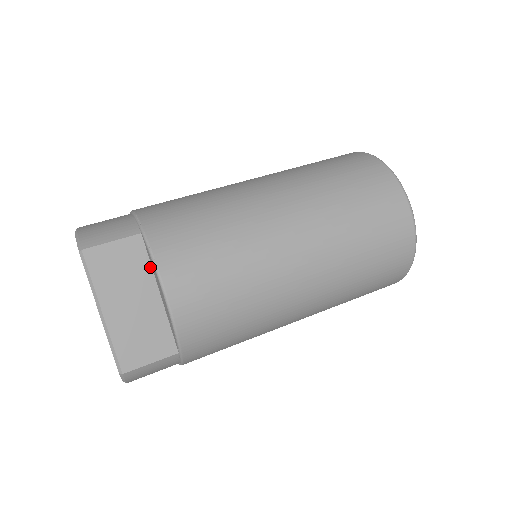
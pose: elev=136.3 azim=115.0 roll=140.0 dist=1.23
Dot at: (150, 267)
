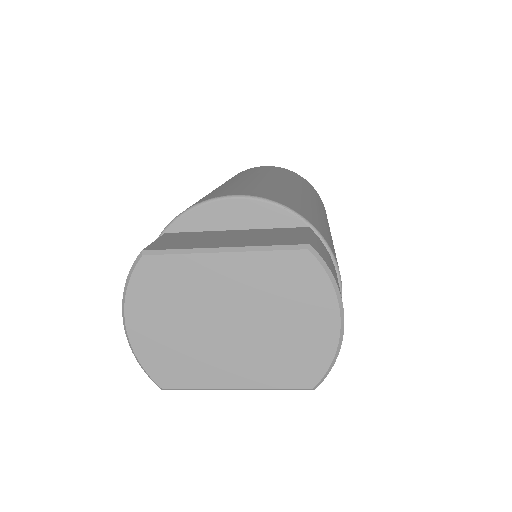
Dot at: (202, 232)
